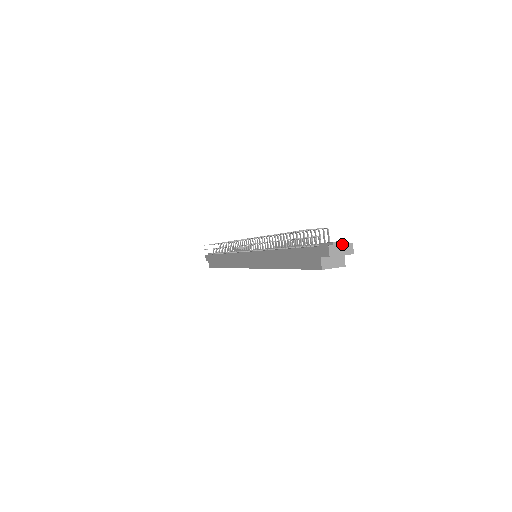
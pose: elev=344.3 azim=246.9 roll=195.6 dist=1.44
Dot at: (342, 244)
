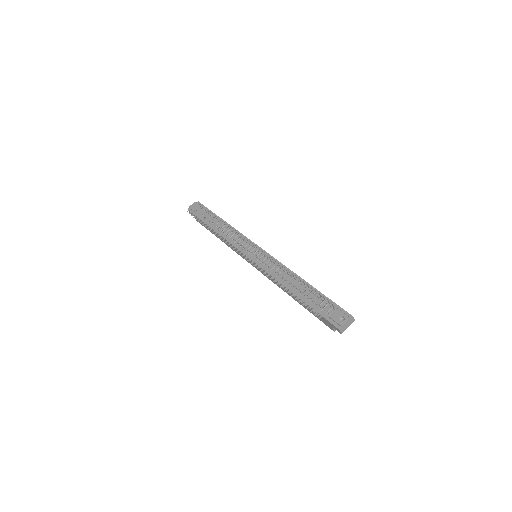
Dot at: (347, 323)
